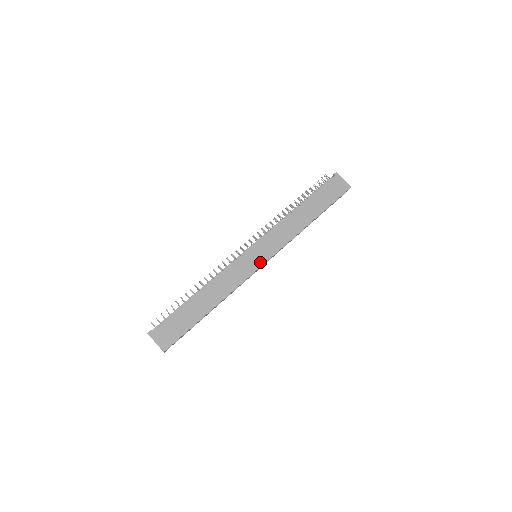
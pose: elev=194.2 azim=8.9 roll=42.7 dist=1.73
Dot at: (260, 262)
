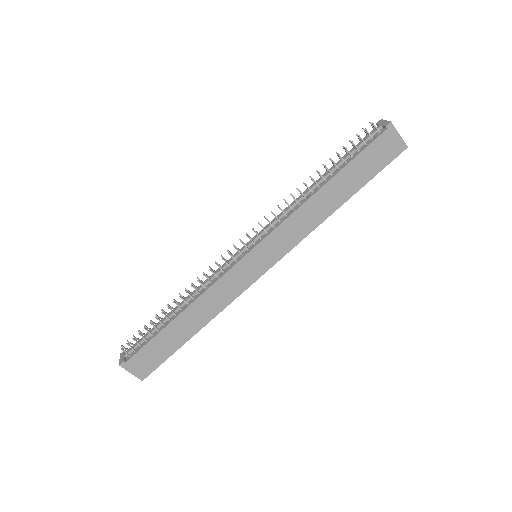
Dot at: (262, 270)
